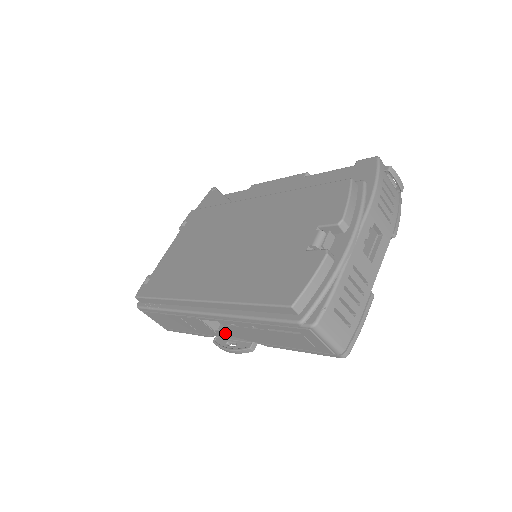
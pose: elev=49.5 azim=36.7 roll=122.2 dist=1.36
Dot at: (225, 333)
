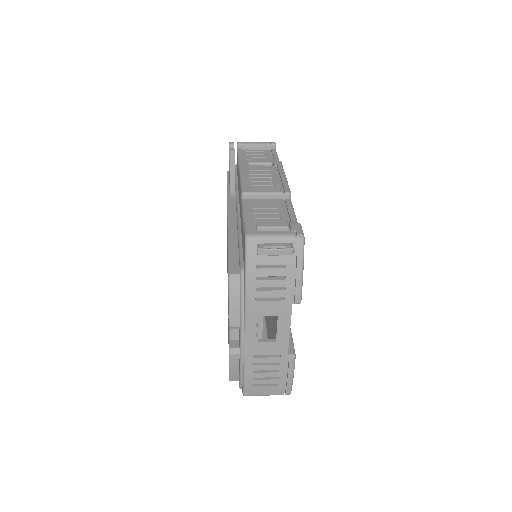
Dot at: occluded
